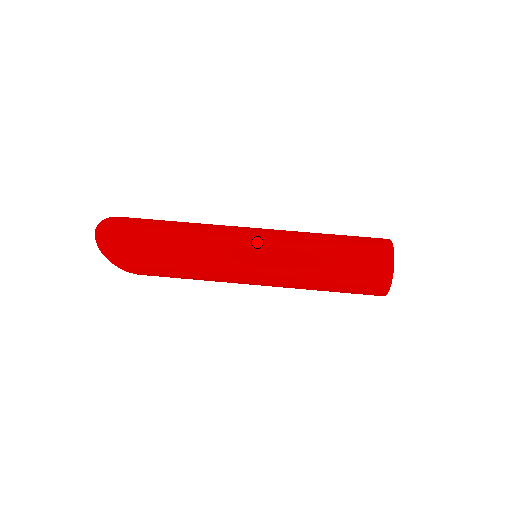
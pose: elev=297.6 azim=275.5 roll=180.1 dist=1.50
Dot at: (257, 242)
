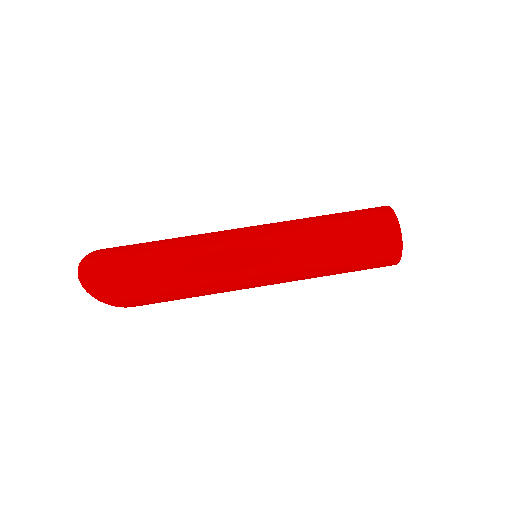
Dot at: (257, 244)
